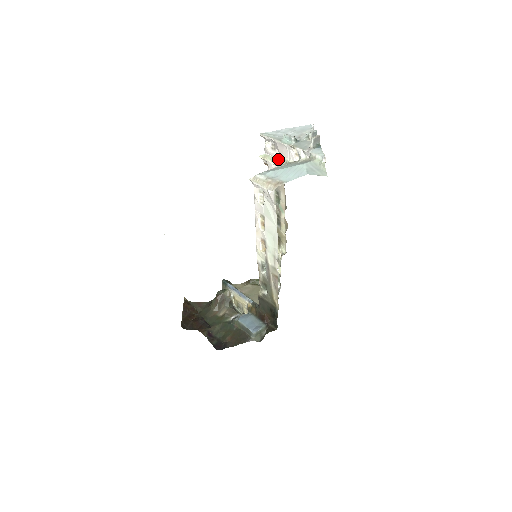
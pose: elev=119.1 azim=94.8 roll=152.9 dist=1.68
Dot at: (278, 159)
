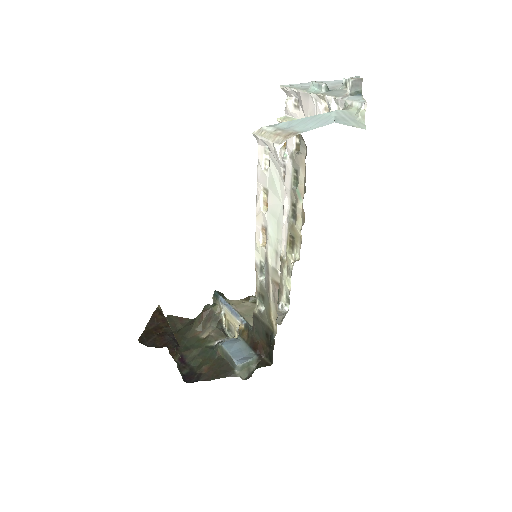
Dot at: occluded
